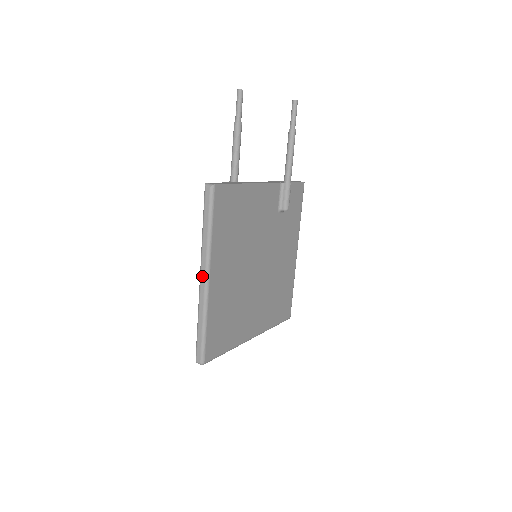
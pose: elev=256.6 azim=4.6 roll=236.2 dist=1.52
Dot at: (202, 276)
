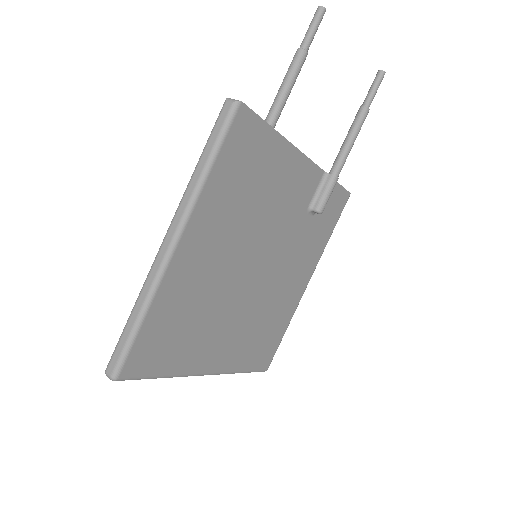
Dot at: (168, 236)
